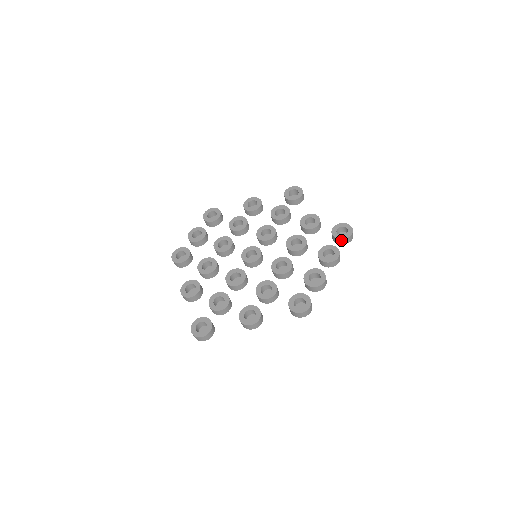
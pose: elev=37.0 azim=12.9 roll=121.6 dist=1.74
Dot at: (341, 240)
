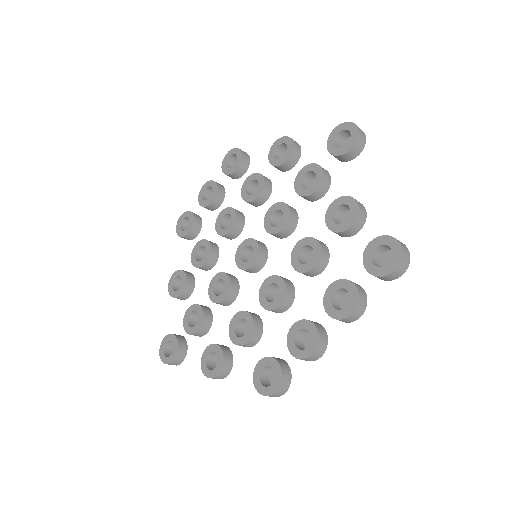
Dot at: (373, 275)
